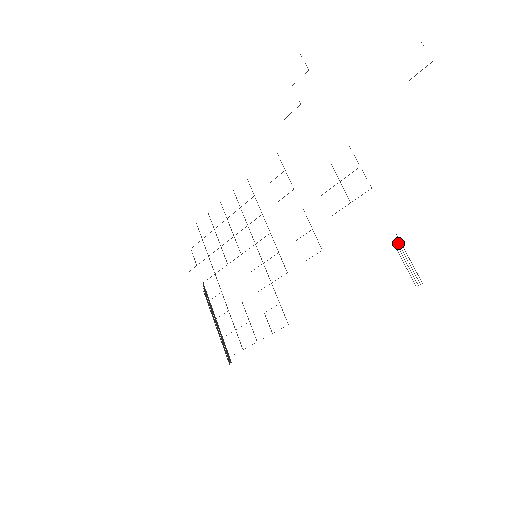
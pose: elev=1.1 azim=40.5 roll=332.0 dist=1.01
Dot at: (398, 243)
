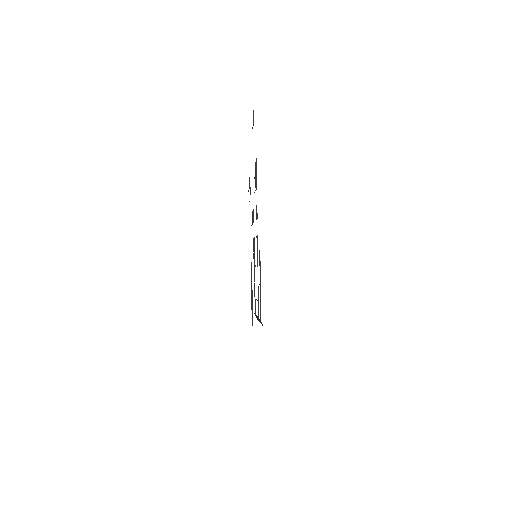
Dot at: occluded
